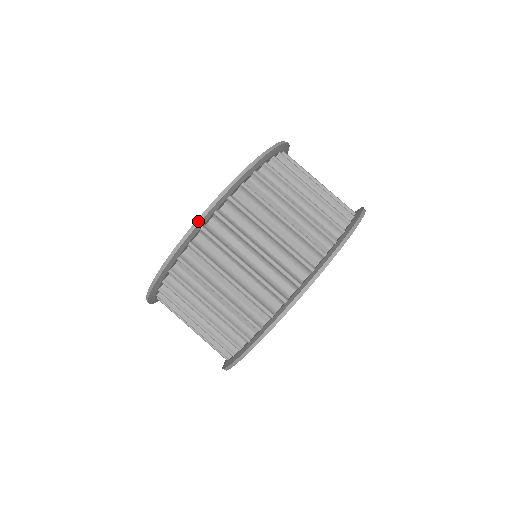
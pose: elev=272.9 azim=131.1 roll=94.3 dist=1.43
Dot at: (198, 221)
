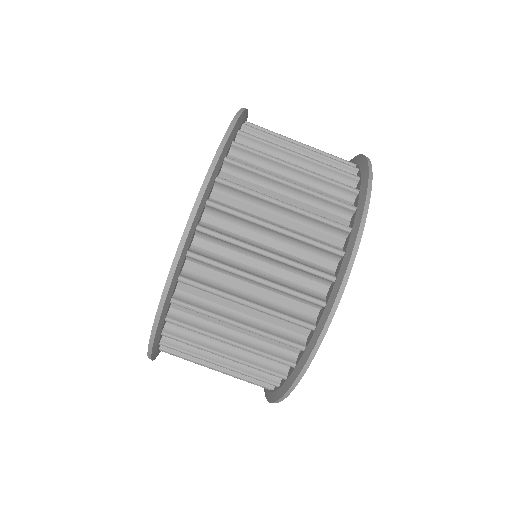
Dot at: (213, 164)
